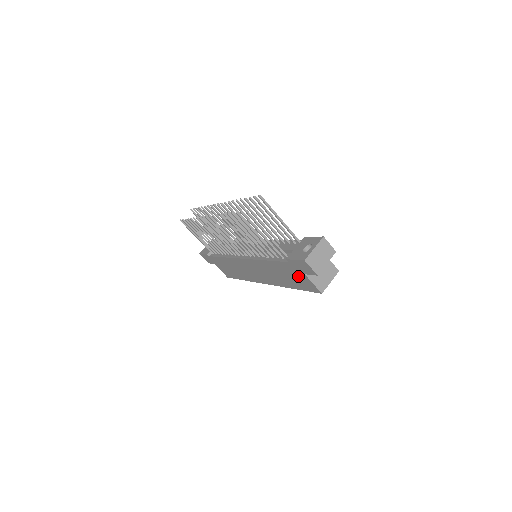
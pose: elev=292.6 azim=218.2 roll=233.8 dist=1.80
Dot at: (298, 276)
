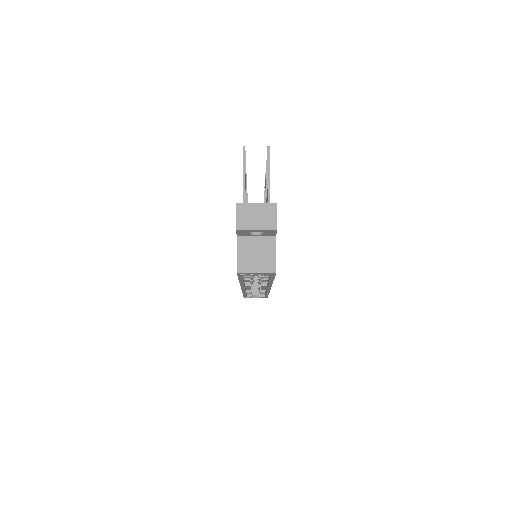
Dot at: occluded
